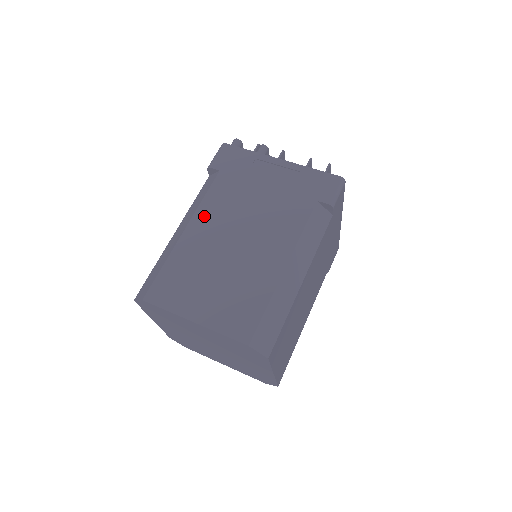
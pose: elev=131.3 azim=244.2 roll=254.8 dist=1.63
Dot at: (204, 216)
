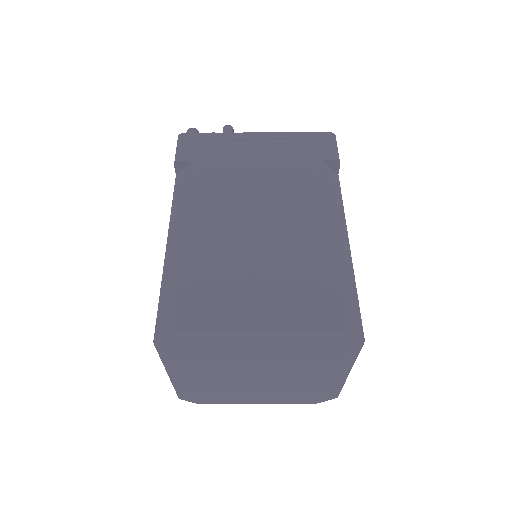
Dot at: (202, 211)
